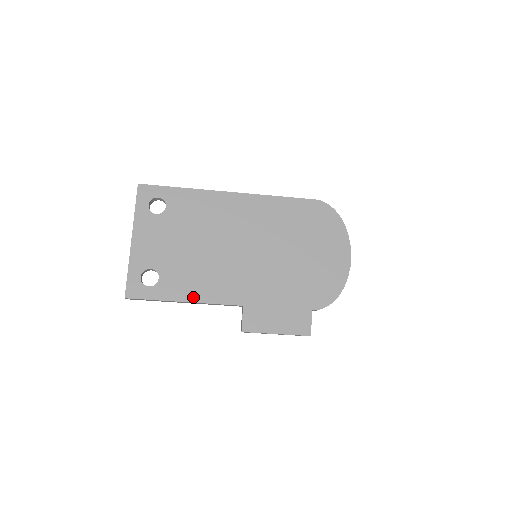
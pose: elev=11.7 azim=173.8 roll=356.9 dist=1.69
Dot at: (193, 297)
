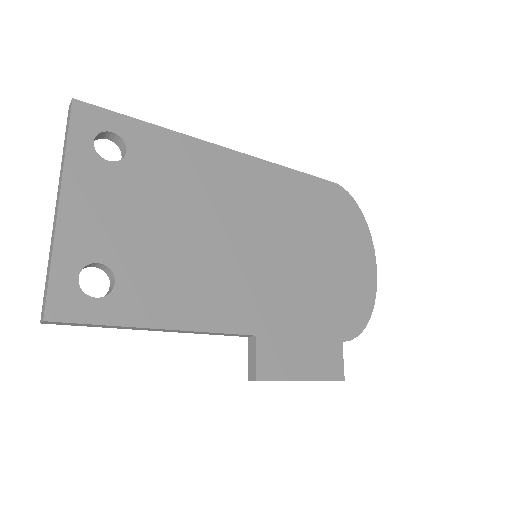
Dot at: (178, 320)
